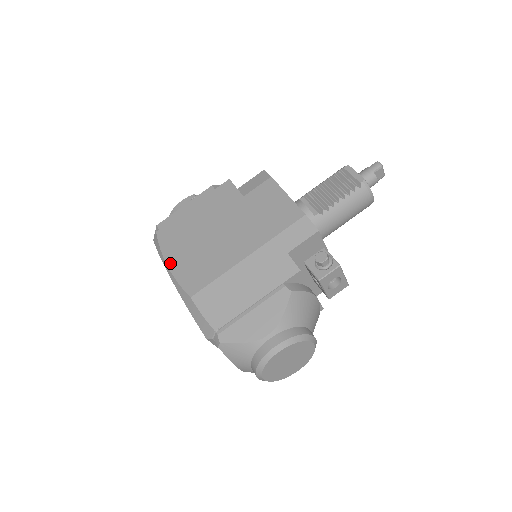
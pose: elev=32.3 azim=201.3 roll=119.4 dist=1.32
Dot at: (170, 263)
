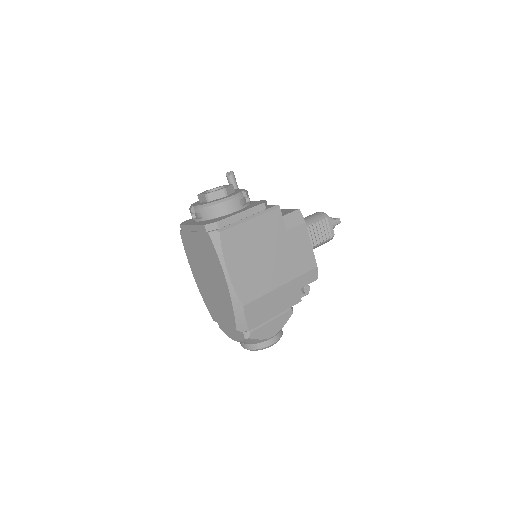
Dot at: (230, 271)
